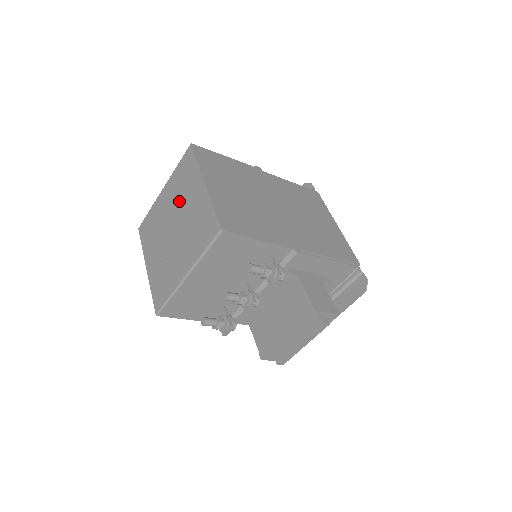
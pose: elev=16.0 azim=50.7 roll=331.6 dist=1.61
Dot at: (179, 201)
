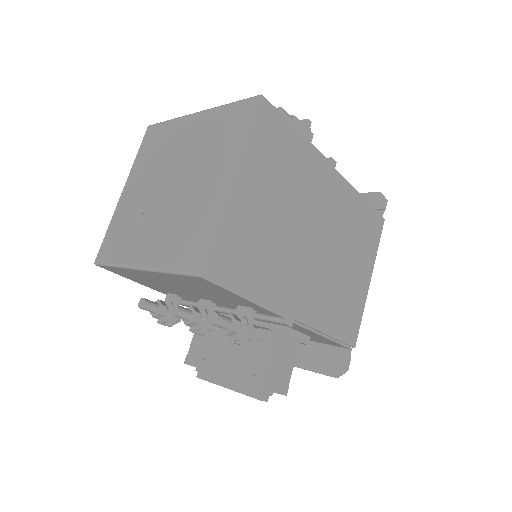
Dot at: (197, 160)
